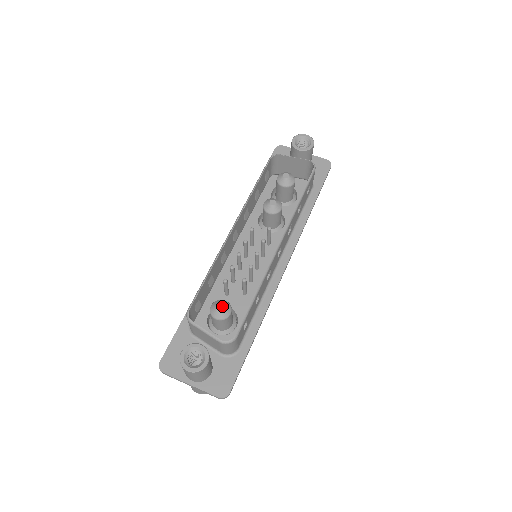
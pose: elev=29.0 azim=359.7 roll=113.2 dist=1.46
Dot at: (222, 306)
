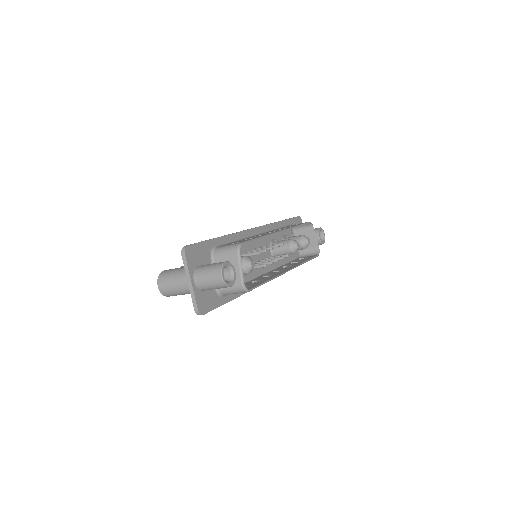
Dot at: occluded
